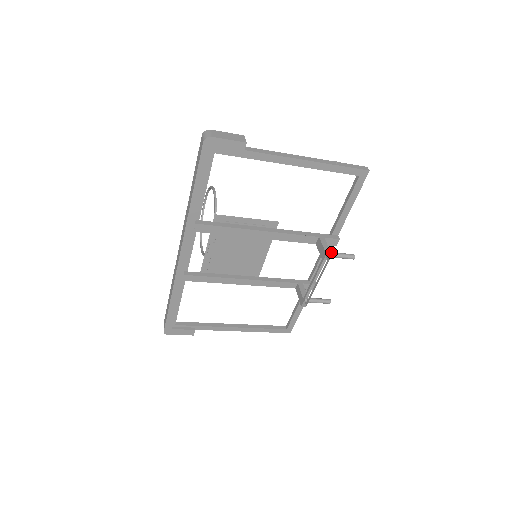
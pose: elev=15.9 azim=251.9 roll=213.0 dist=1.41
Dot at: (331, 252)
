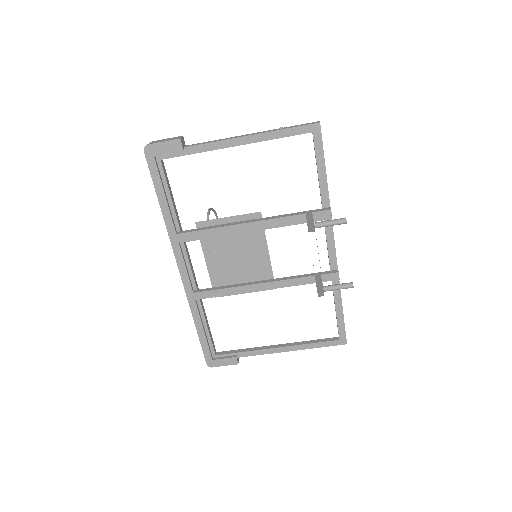
Dot at: (316, 222)
